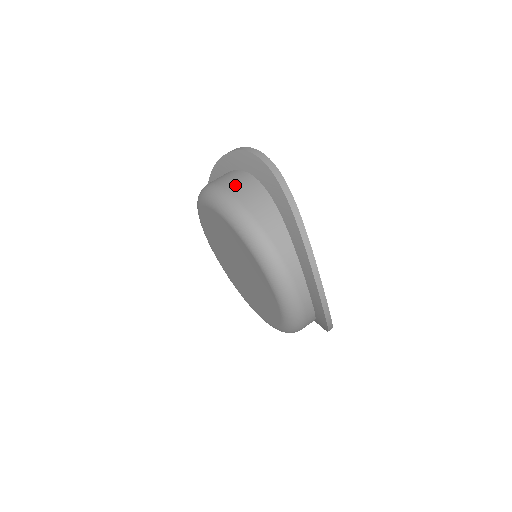
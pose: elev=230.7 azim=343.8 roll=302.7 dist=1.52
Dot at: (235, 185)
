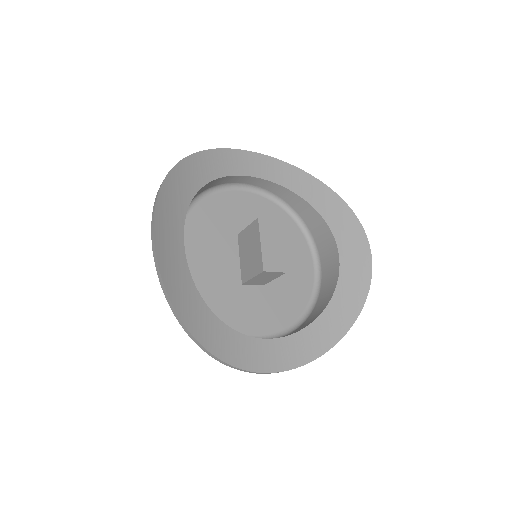
Dot at: occluded
